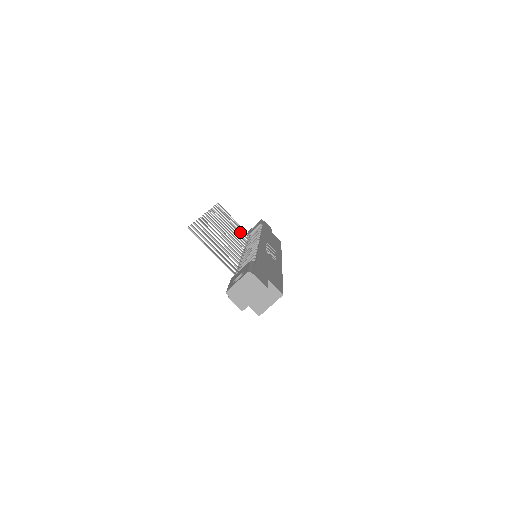
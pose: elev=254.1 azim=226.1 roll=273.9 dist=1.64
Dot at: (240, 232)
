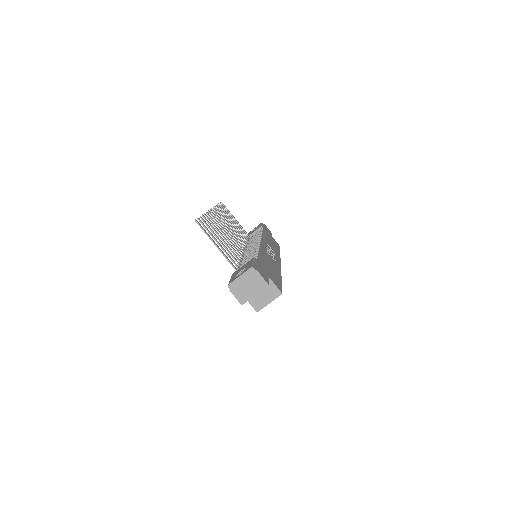
Dot at: (241, 232)
